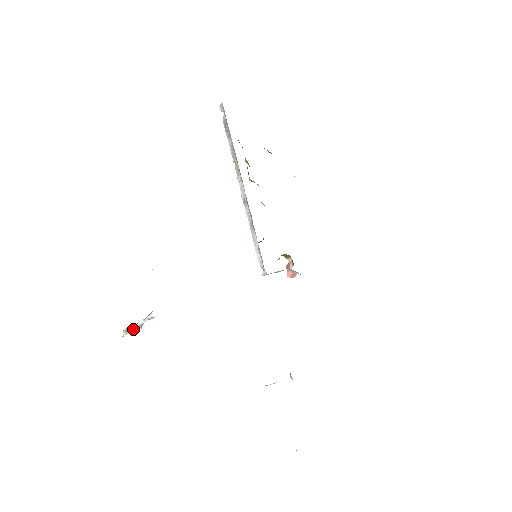
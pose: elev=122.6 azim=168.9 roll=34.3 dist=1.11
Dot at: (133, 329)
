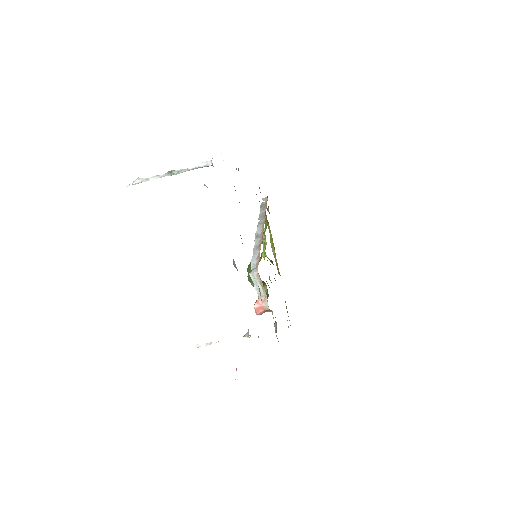
Dot at: (158, 177)
